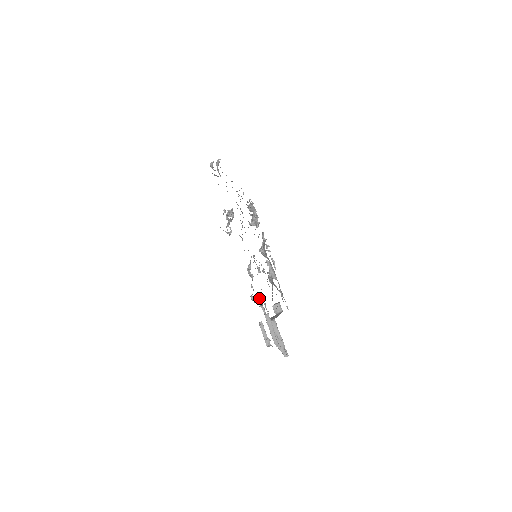
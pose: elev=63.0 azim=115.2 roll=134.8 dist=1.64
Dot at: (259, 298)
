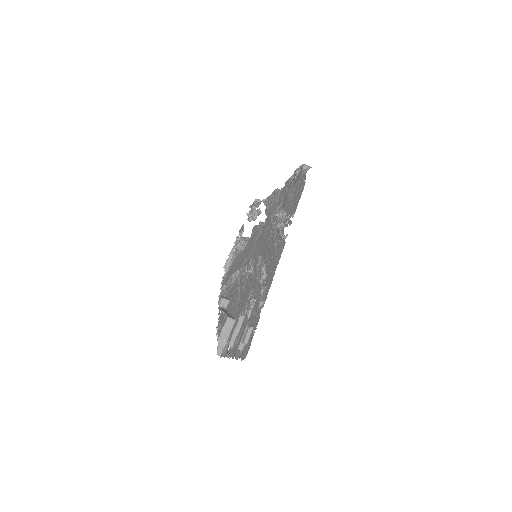
Dot at: (252, 301)
